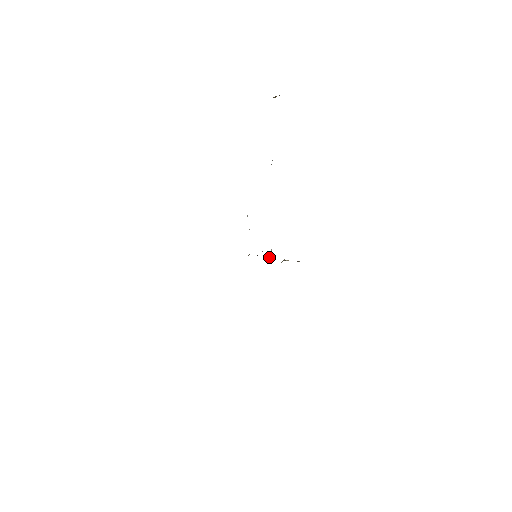
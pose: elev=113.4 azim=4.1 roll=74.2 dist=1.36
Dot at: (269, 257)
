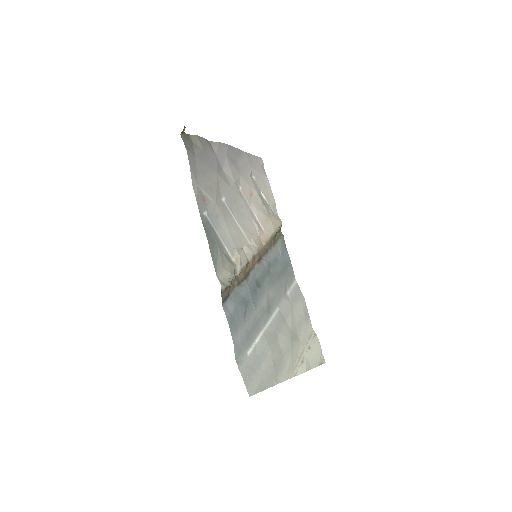
Dot at: (238, 273)
